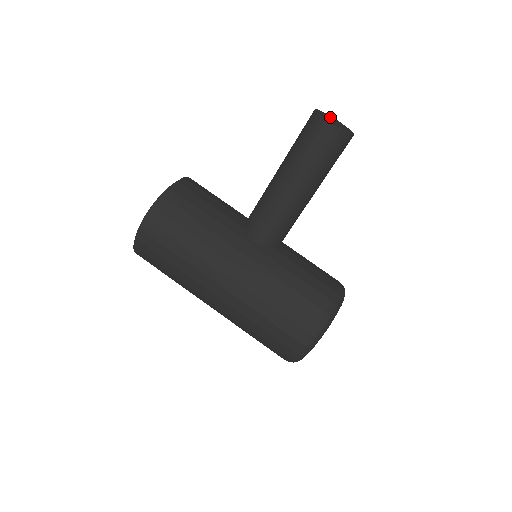
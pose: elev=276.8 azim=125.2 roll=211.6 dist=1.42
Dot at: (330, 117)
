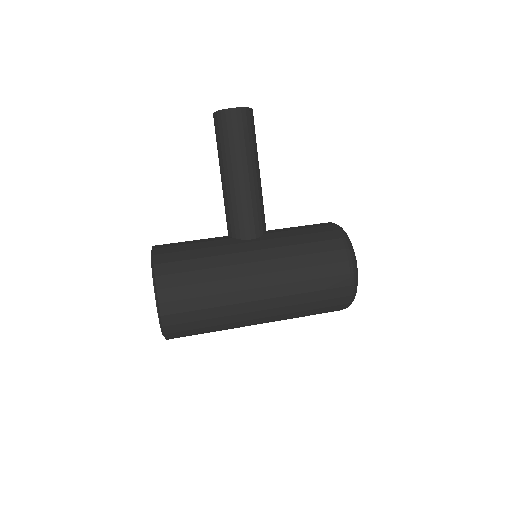
Dot at: occluded
